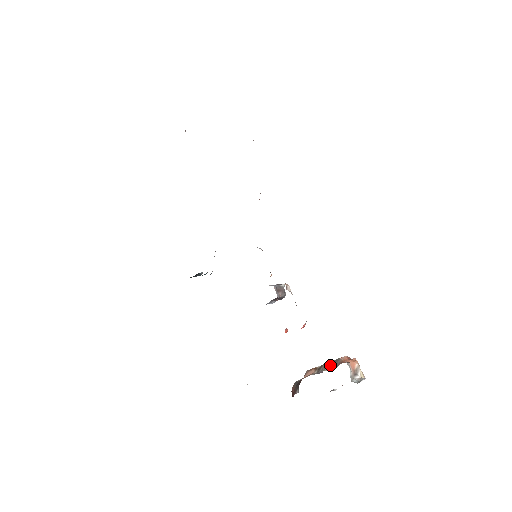
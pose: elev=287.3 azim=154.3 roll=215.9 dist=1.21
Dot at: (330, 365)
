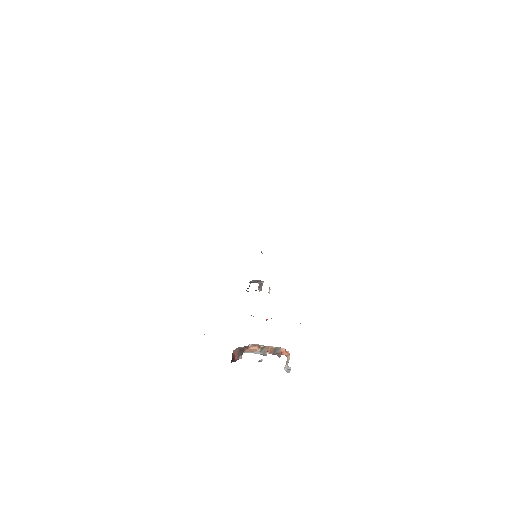
Dot at: (271, 350)
